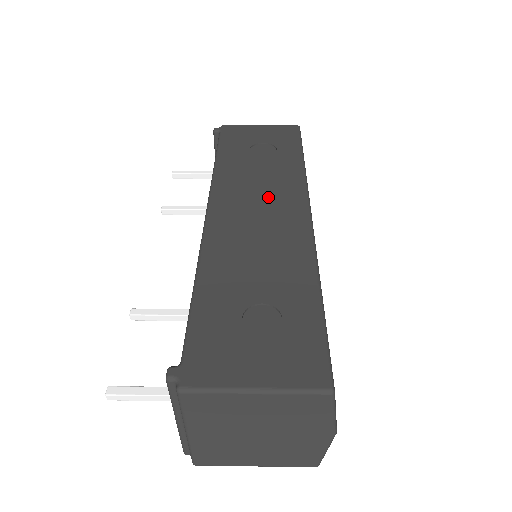
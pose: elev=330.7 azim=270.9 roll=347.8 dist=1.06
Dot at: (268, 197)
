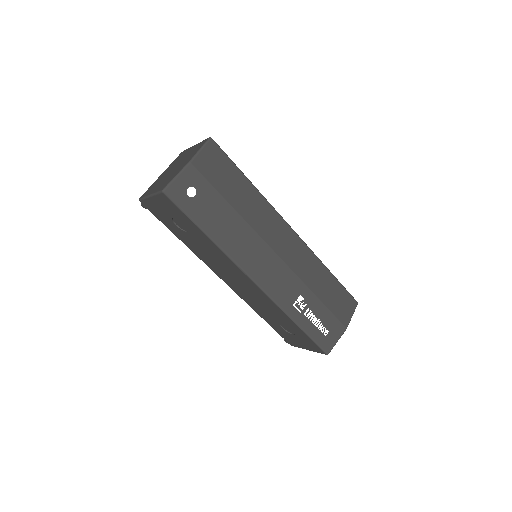
Dot at: occluded
